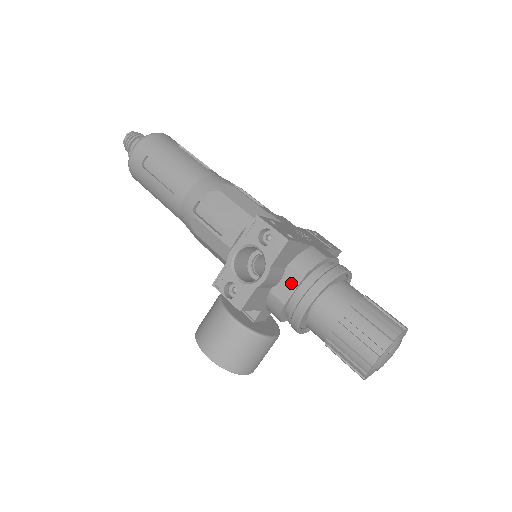
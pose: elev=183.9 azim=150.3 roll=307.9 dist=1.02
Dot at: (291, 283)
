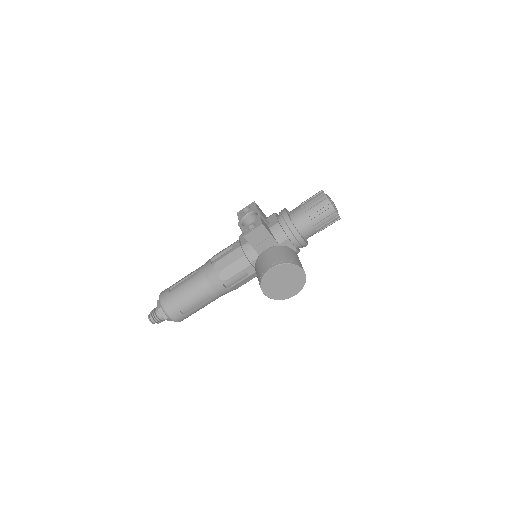
Dot at: (273, 218)
